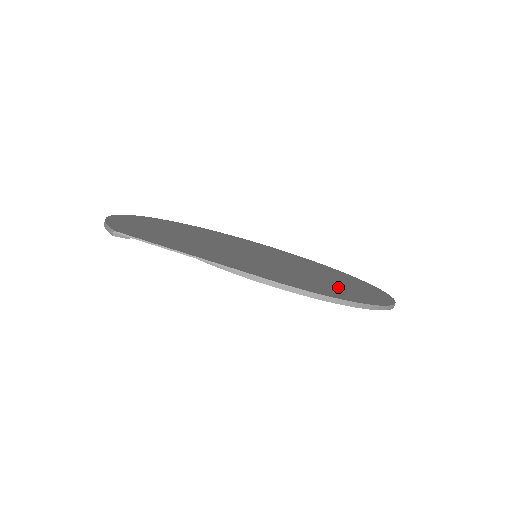
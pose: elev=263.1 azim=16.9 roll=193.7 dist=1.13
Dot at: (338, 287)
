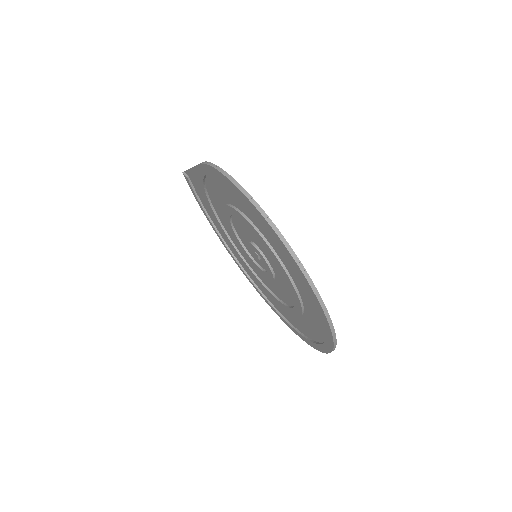
Dot at: (256, 221)
